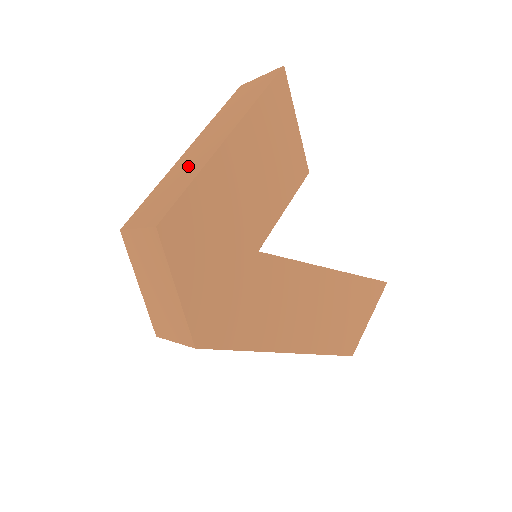
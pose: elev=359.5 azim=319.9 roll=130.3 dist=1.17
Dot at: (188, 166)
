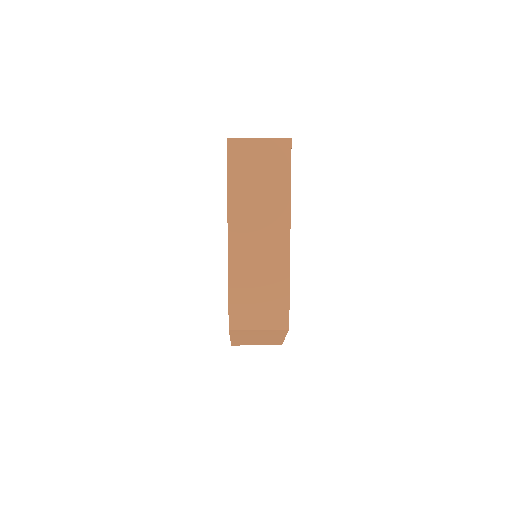
Dot at: (261, 265)
